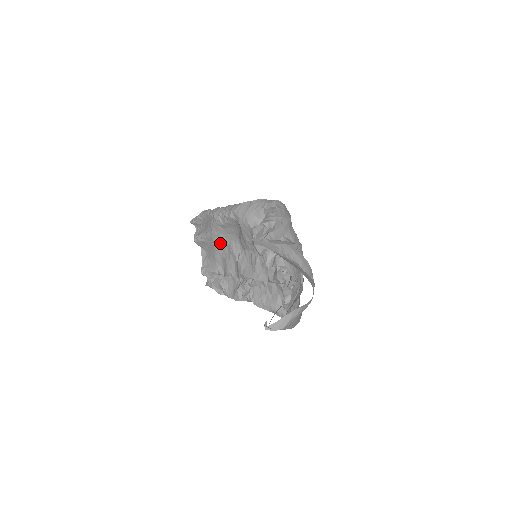
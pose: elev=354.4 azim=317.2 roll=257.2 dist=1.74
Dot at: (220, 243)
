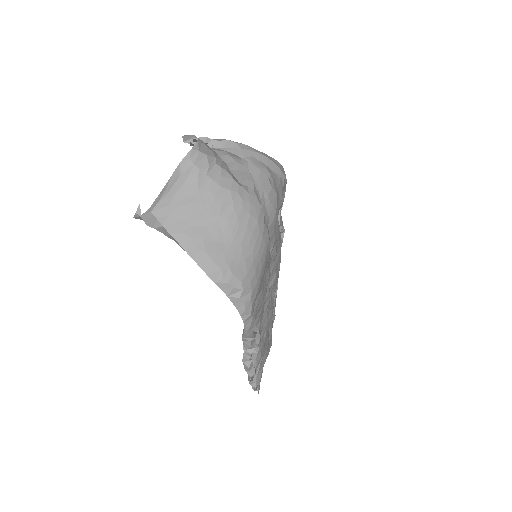
Dot at: occluded
